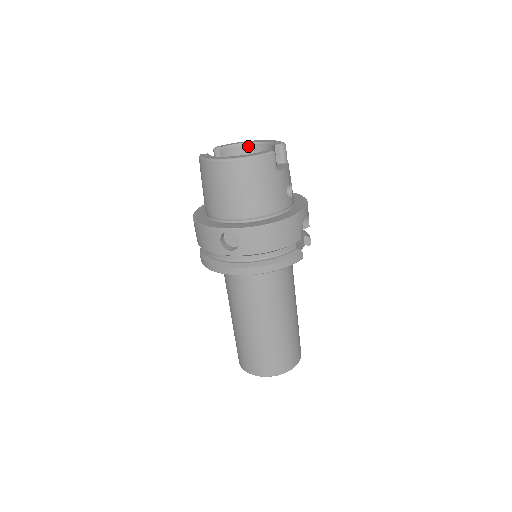
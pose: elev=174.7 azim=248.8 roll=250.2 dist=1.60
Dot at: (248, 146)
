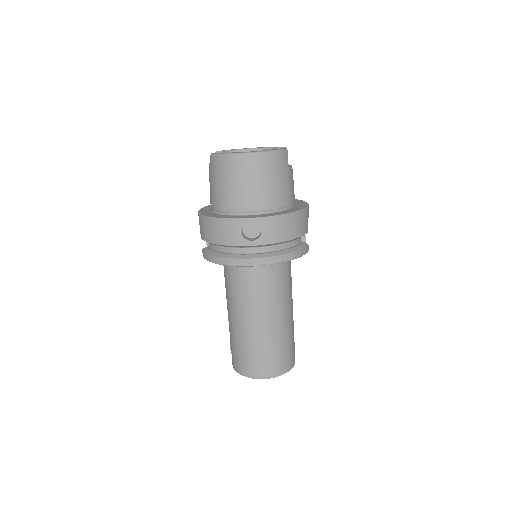
Dot at: occluded
